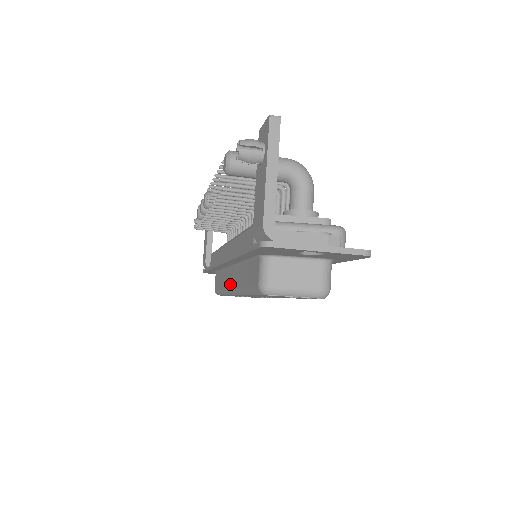
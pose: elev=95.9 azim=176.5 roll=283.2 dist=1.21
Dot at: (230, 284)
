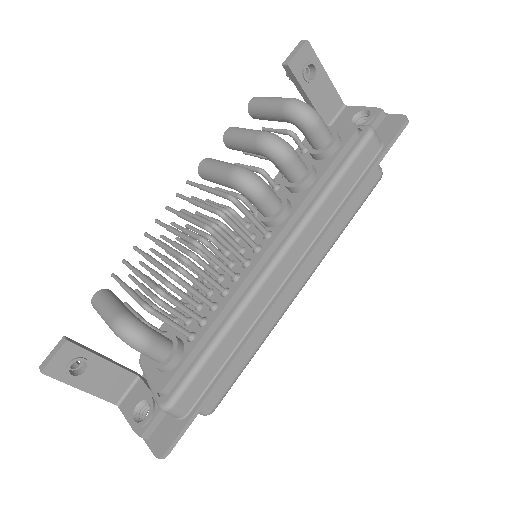
Dot at: occluded
